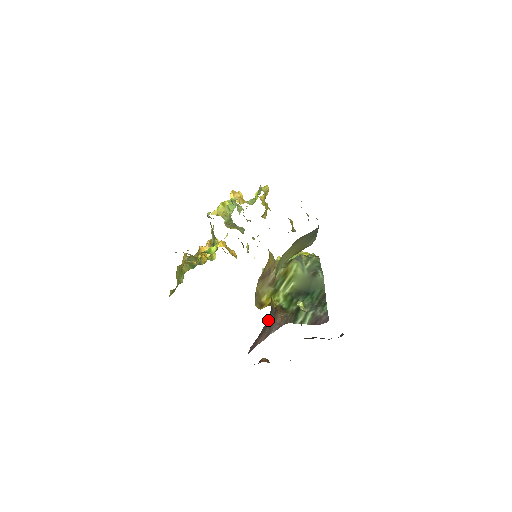
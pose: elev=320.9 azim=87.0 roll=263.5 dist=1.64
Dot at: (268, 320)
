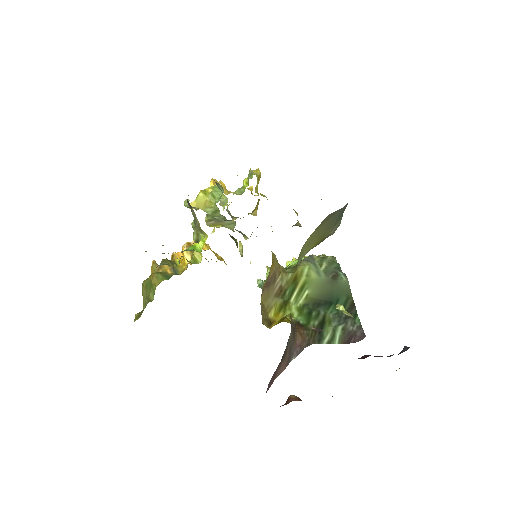
Dot at: (288, 339)
